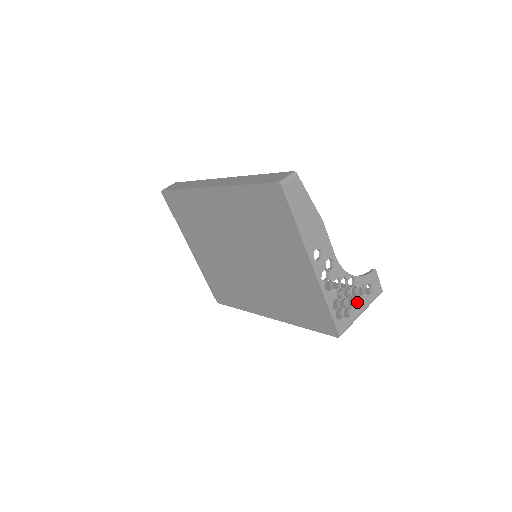
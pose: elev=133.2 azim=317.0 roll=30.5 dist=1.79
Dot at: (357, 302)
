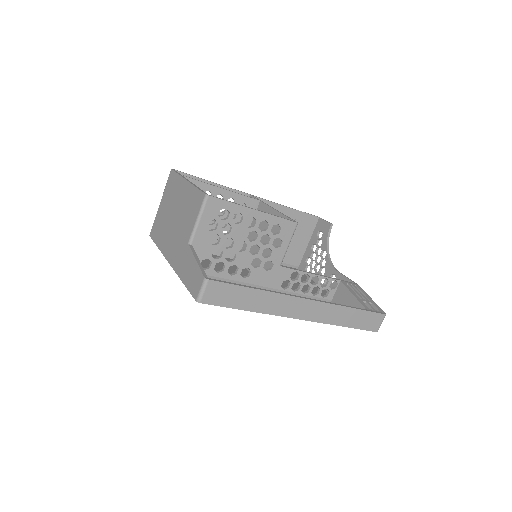
Dot at: (305, 234)
